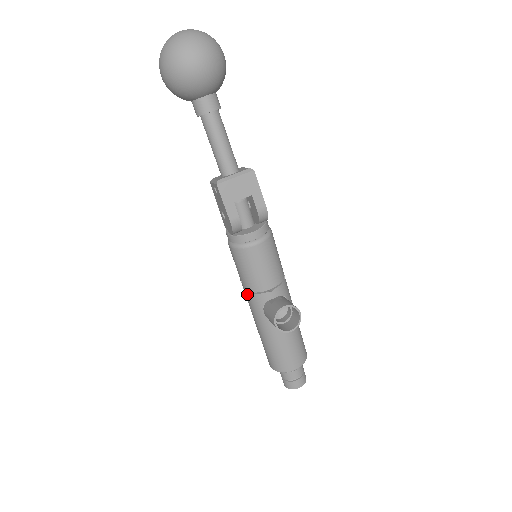
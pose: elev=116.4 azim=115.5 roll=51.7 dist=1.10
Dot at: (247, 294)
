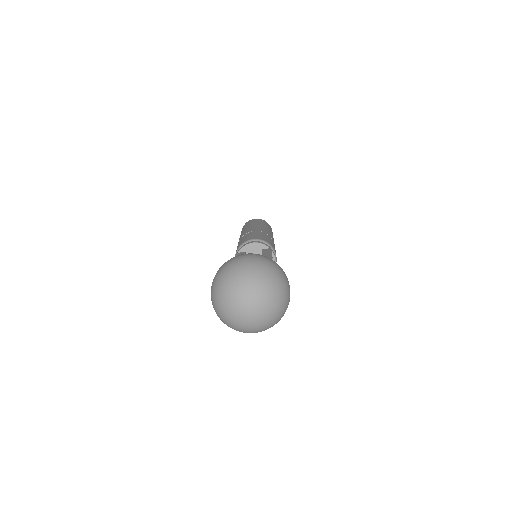
Dot at: occluded
